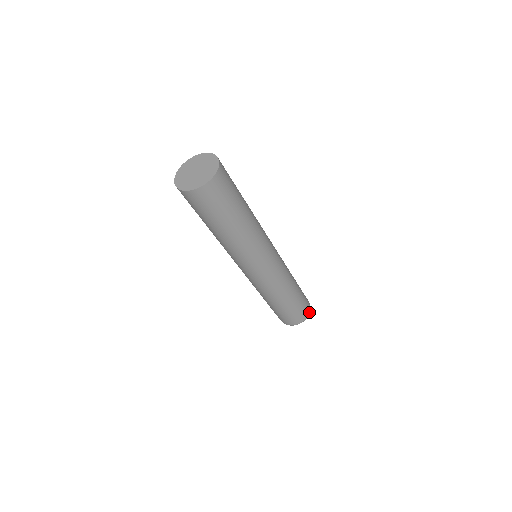
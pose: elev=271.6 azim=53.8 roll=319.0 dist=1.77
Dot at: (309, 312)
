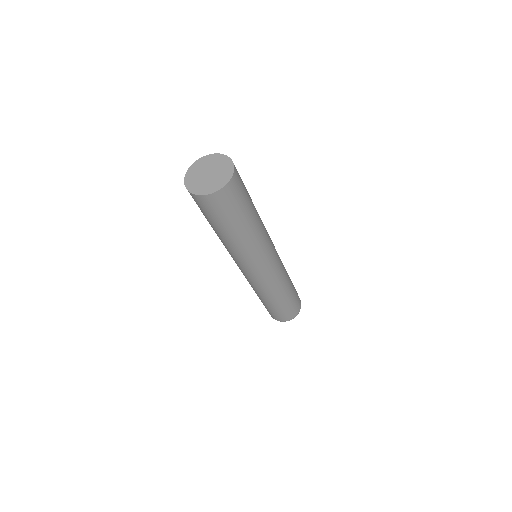
Dot at: (300, 301)
